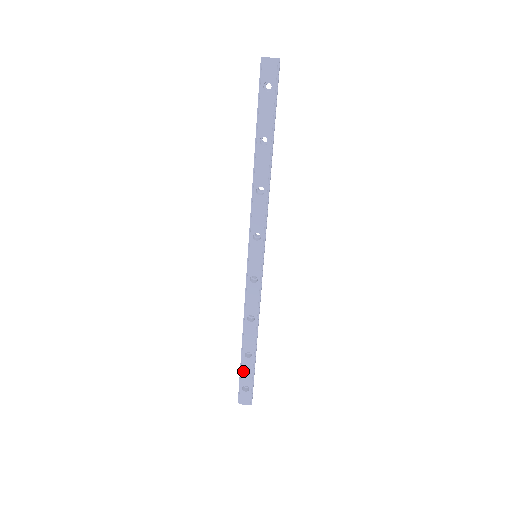
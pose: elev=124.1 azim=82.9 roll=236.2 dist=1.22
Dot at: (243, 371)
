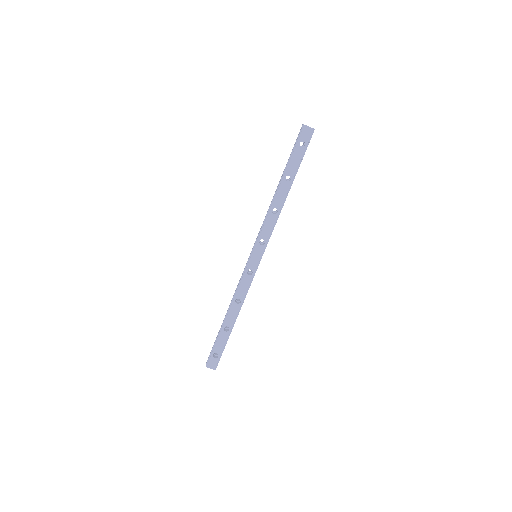
Dot at: (218, 341)
